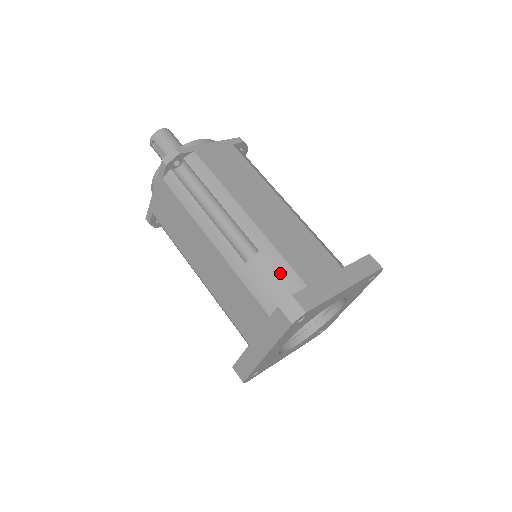
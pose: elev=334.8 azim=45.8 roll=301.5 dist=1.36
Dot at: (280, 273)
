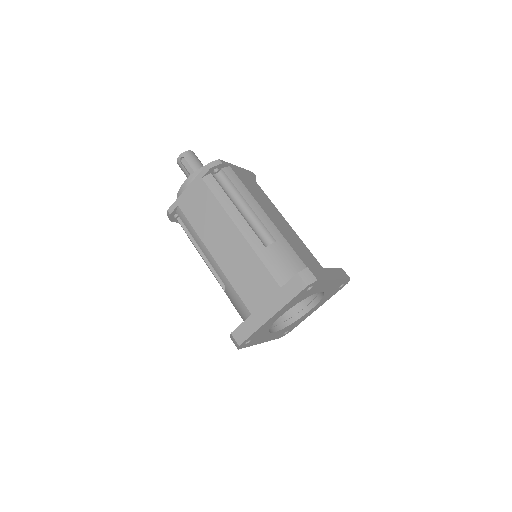
Dot at: (291, 258)
